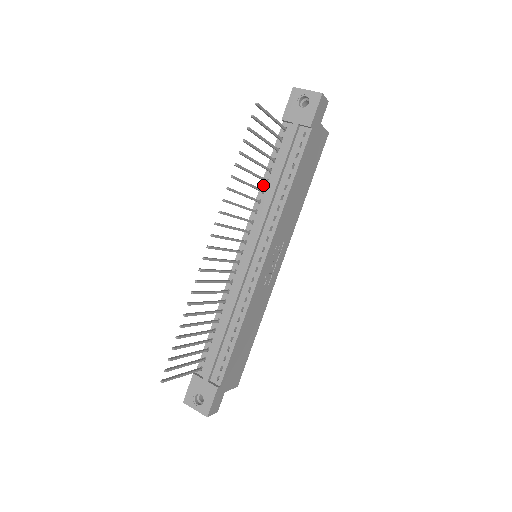
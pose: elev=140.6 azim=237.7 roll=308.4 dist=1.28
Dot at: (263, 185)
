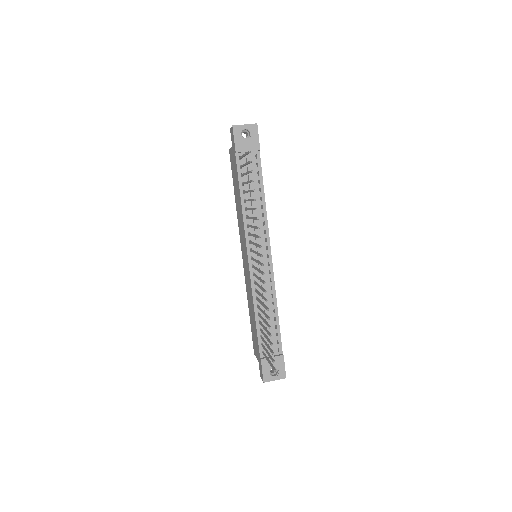
Dot at: (243, 205)
